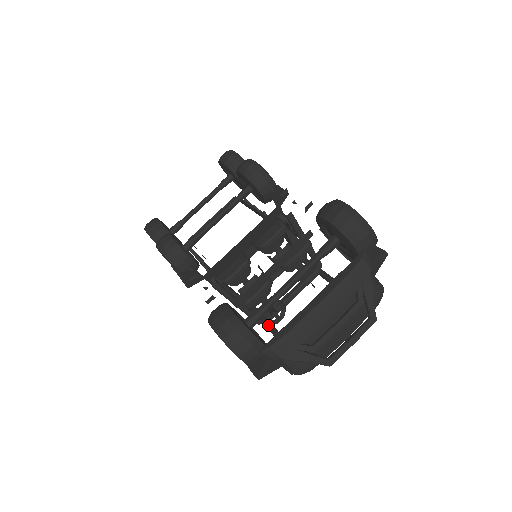
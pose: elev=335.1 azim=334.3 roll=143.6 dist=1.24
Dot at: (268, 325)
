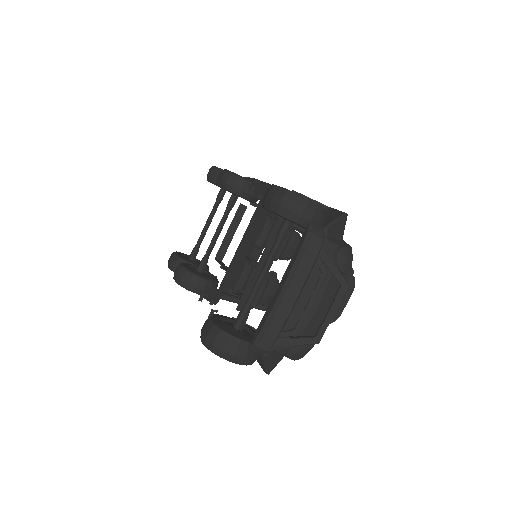
Dot at: occluded
